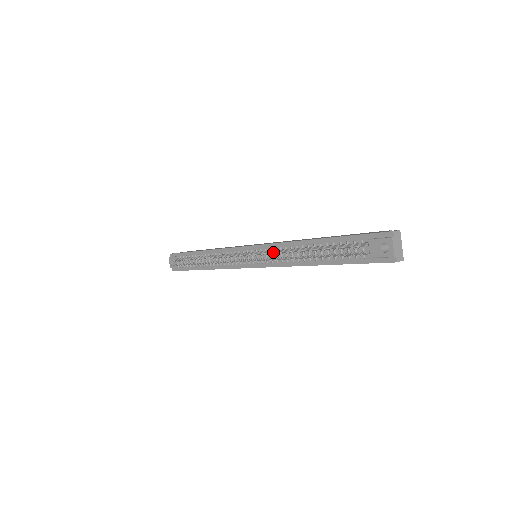
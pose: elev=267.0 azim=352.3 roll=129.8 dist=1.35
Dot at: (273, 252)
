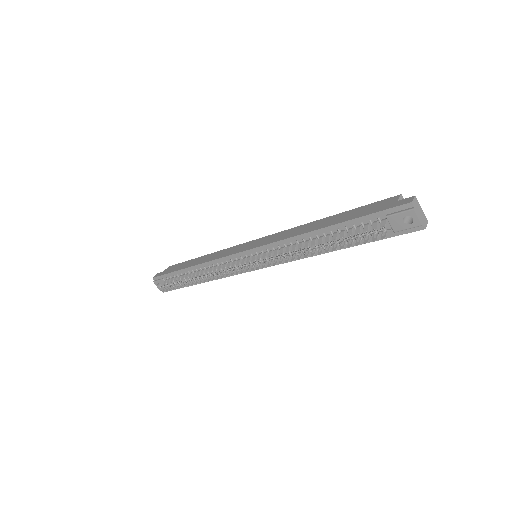
Dot at: (282, 255)
